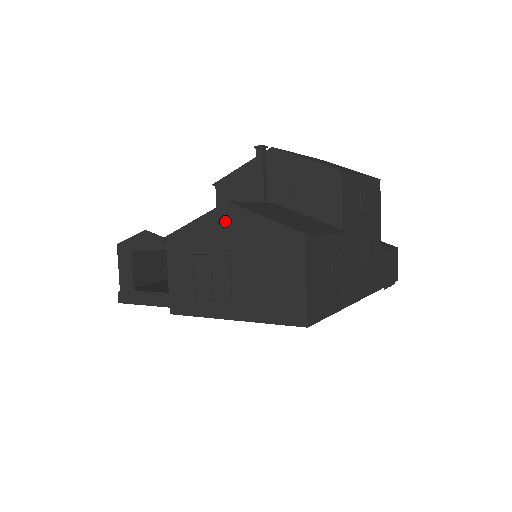
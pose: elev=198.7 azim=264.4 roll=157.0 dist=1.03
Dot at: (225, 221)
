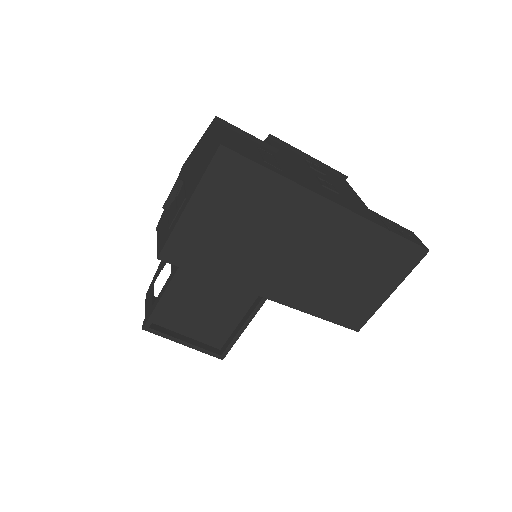
Dot at: (182, 173)
